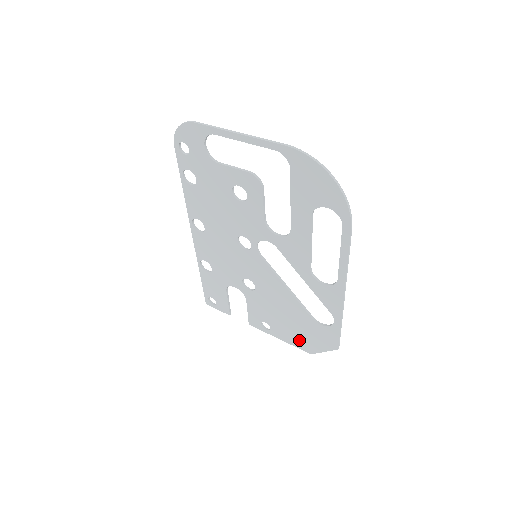
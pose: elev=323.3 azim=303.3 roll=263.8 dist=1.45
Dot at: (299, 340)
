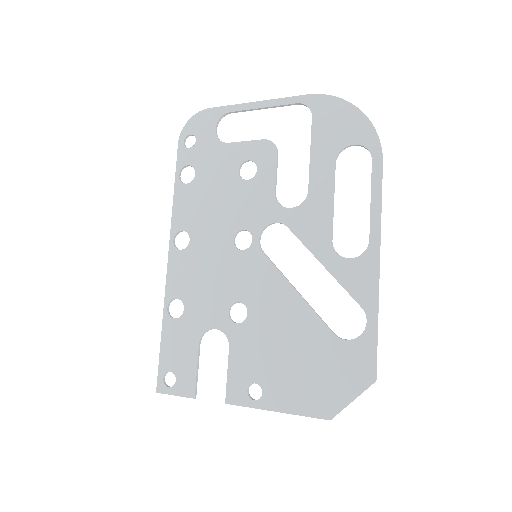
Dot at: (310, 395)
